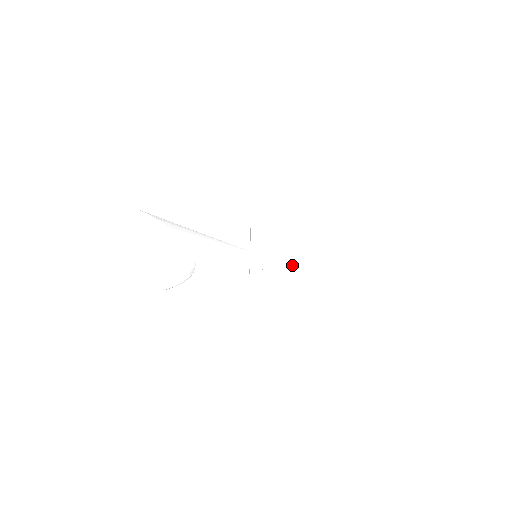
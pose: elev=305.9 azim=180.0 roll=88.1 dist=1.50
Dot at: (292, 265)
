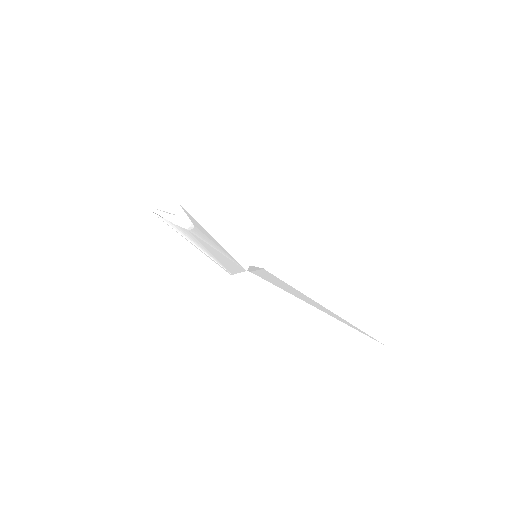
Dot at: (284, 286)
